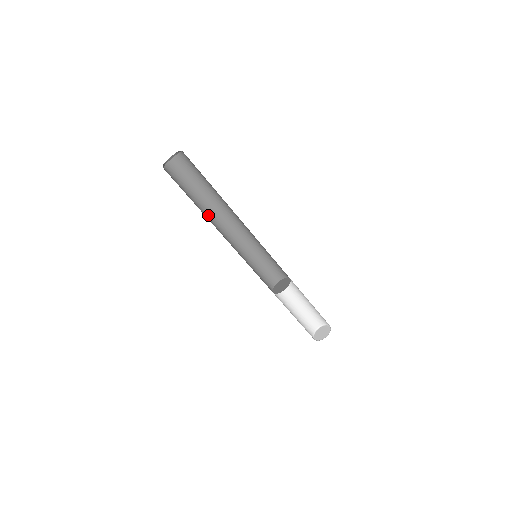
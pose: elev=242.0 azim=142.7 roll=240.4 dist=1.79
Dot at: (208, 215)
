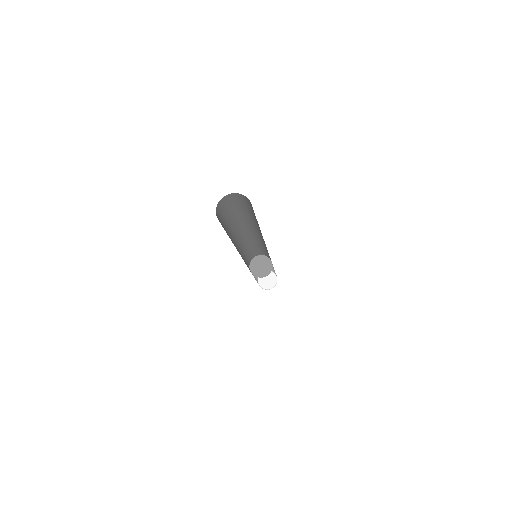
Dot at: occluded
